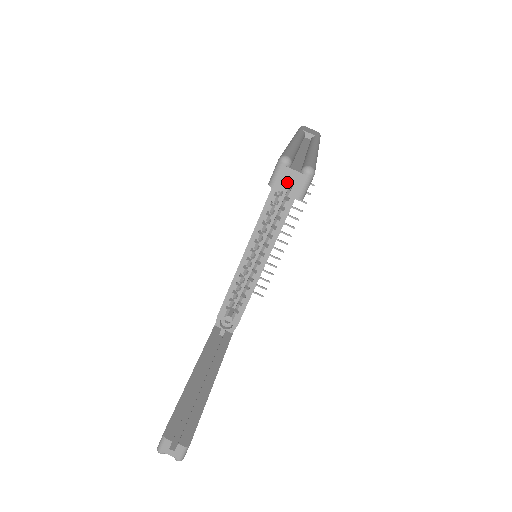
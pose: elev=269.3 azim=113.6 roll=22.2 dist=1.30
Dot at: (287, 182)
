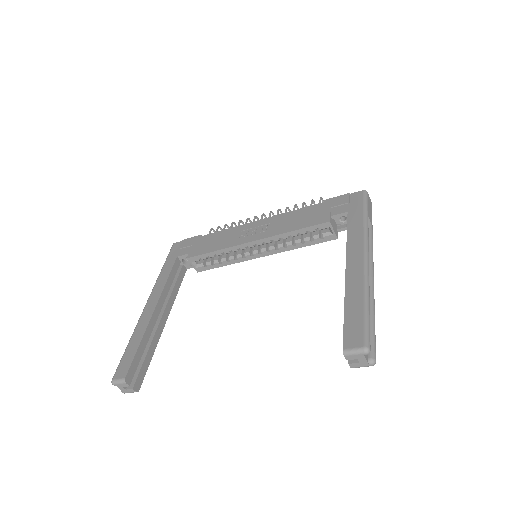
Dot at: occluded
